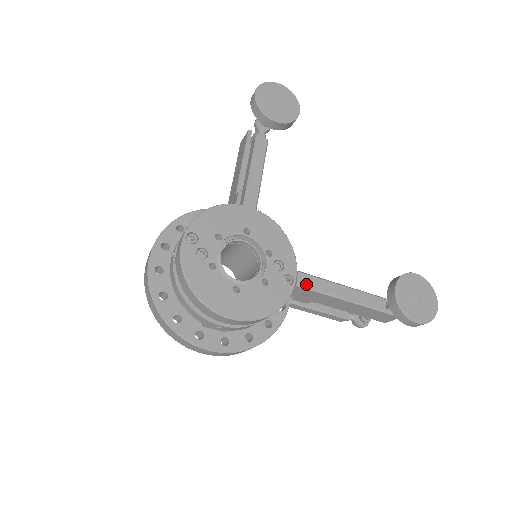
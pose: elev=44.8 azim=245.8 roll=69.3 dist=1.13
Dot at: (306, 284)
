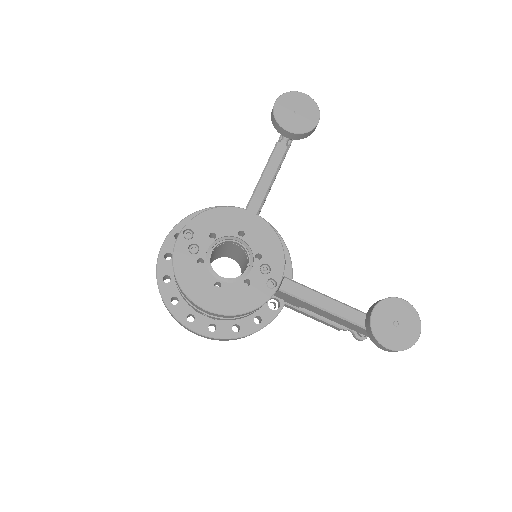
Dot at: (289, 290)
